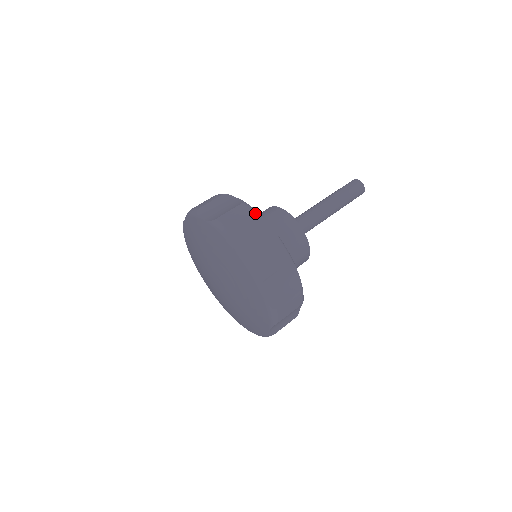
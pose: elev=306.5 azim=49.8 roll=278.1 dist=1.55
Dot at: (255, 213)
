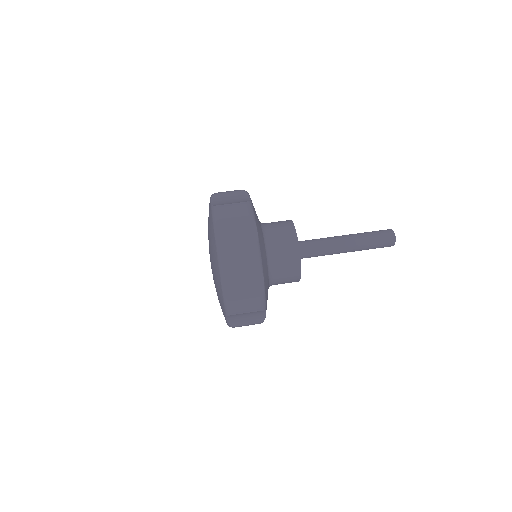
Dot at: (249, 214)
